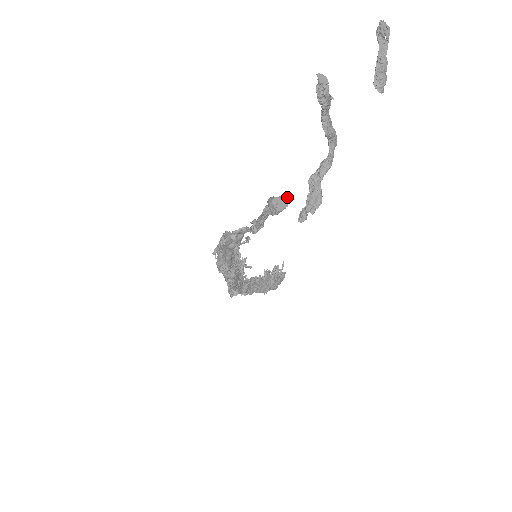
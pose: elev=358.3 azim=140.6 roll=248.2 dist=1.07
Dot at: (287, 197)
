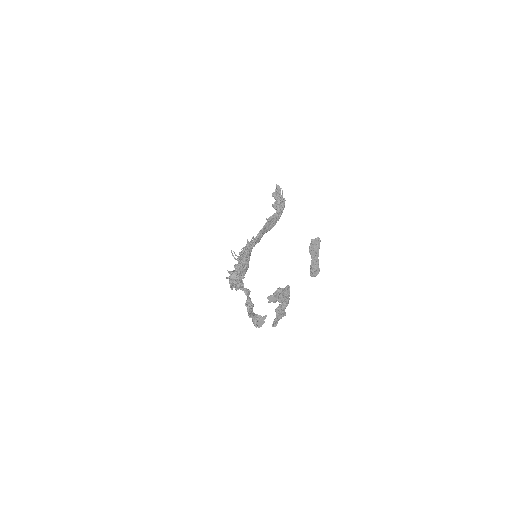
Dot at: (263, 318)
